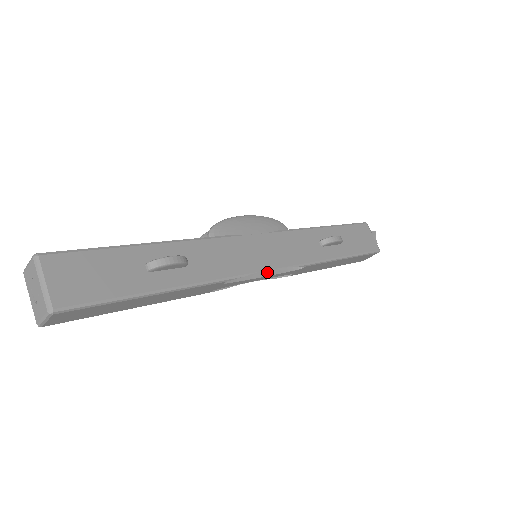
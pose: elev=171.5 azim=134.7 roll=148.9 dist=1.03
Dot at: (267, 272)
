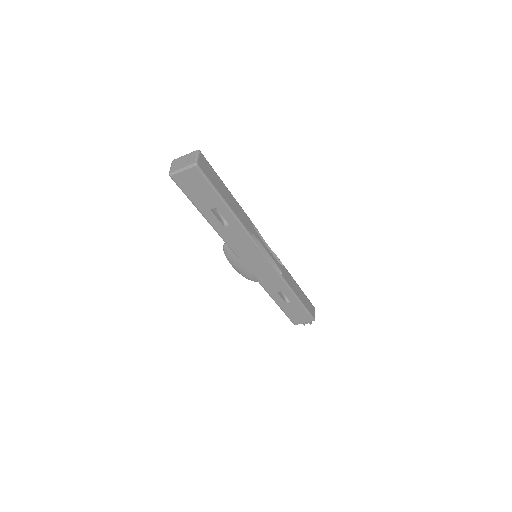
Dot at: occluded
